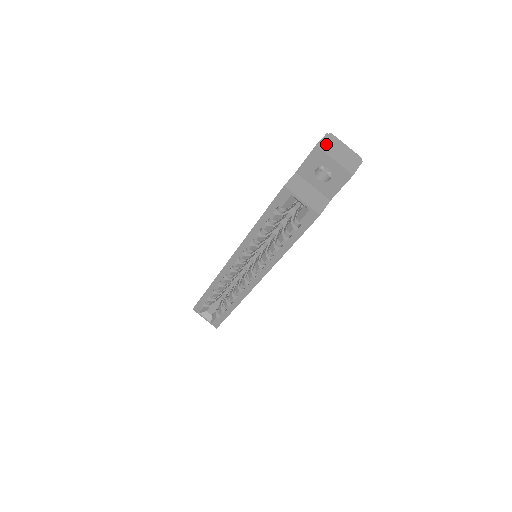
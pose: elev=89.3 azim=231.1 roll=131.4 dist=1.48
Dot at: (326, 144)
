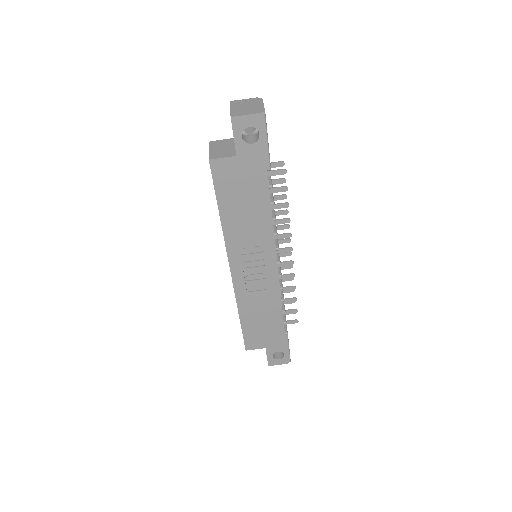
Dot at: (242, 102)
